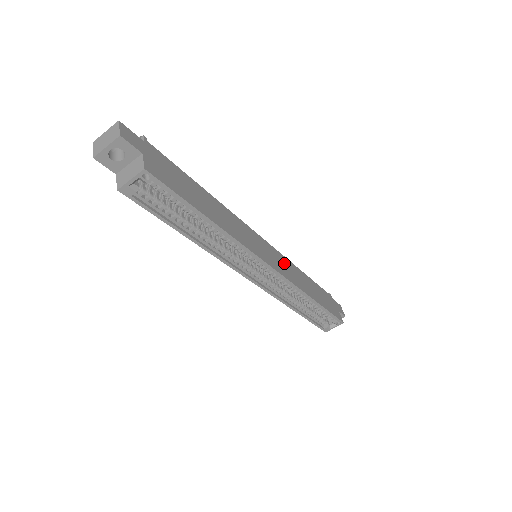
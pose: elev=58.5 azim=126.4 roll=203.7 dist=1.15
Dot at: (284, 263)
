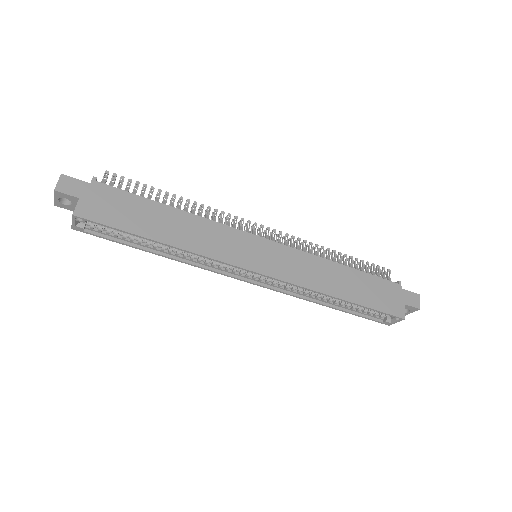
Dot at: (294, 260)
